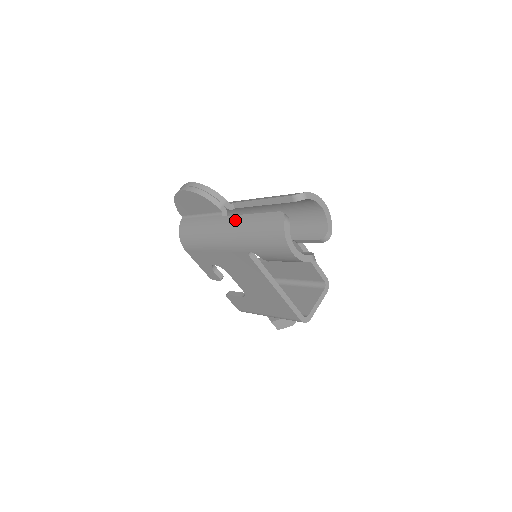
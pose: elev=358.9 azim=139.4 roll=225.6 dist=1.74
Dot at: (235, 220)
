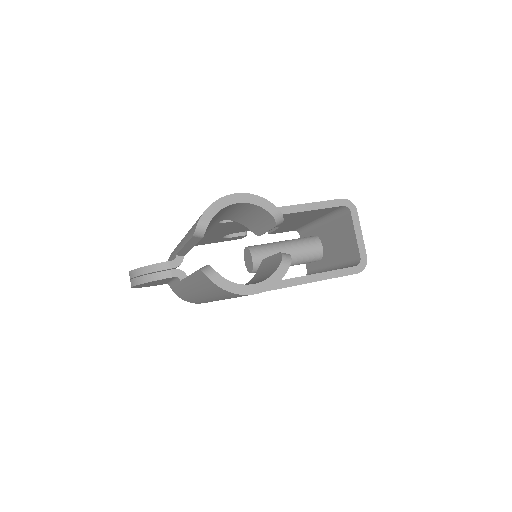
Dot at: (189, 284)
